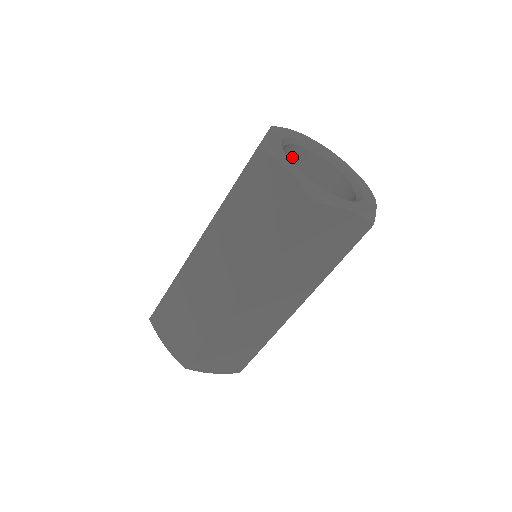
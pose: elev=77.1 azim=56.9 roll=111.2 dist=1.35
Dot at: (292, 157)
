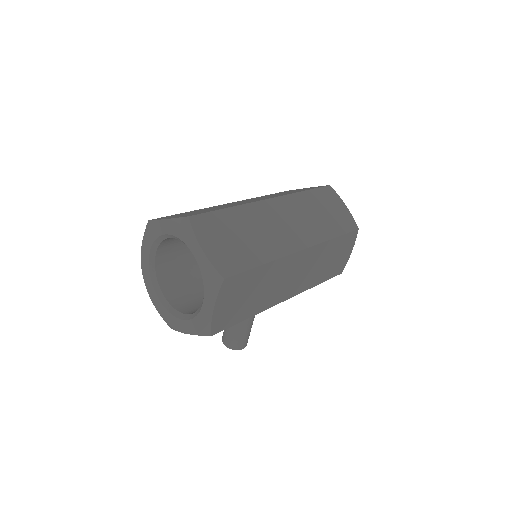
Dot at: occluded
